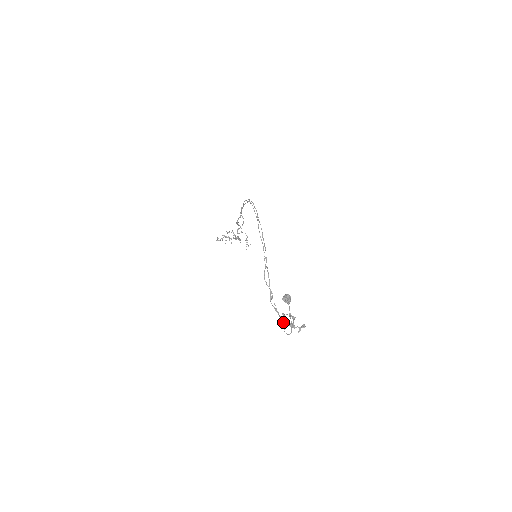
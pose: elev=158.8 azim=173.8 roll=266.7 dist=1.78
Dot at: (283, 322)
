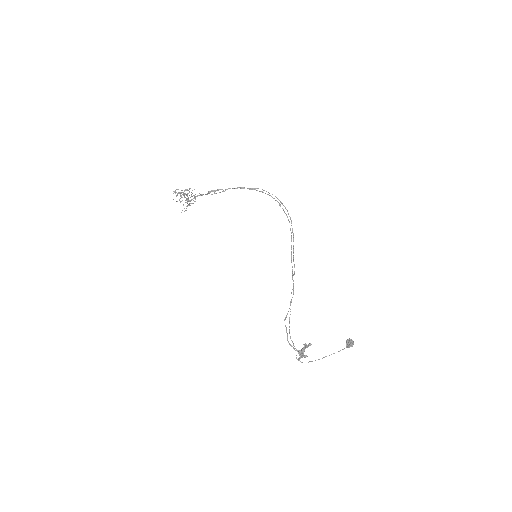
Dot at: (303, 350)
